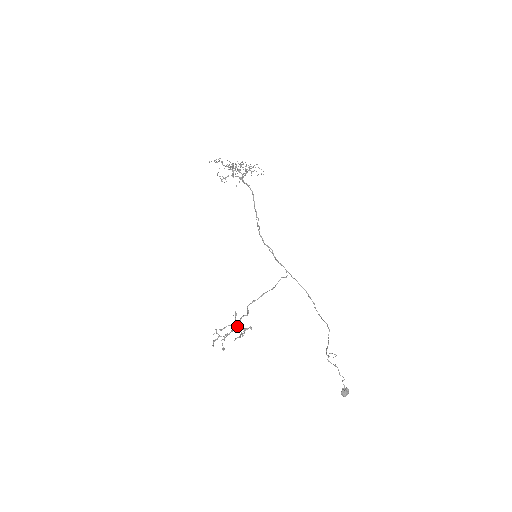
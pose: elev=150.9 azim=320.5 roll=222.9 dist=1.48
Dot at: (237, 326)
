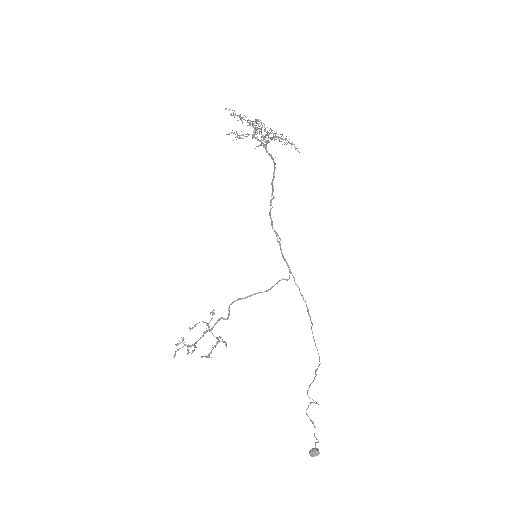
Dot at: (211, 330)
